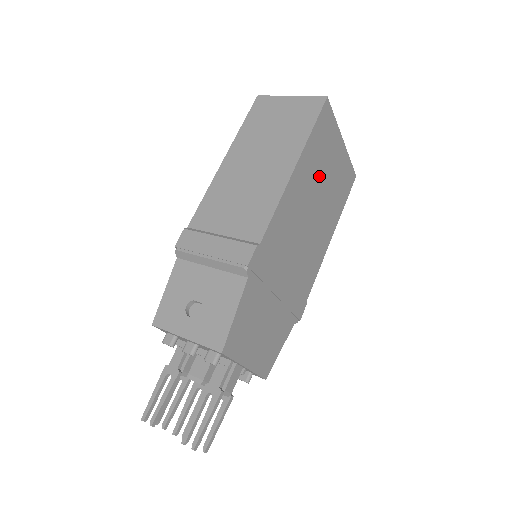
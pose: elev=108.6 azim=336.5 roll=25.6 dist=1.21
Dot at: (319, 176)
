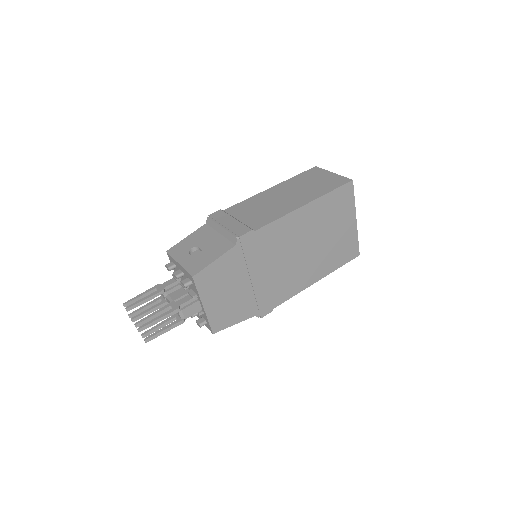
Dot at: (324, 227)
